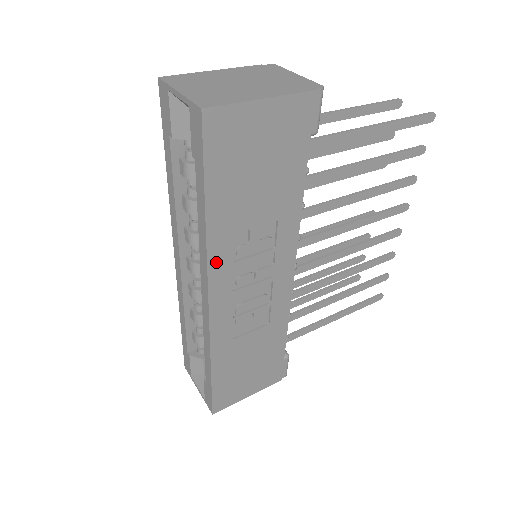
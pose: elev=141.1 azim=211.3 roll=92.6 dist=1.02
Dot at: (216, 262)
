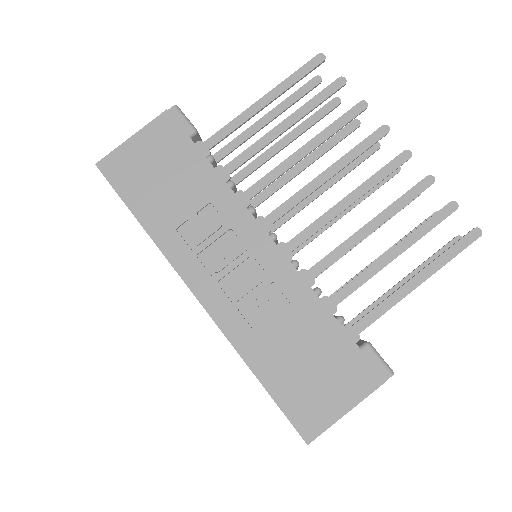
Dot at: (176, 258)
